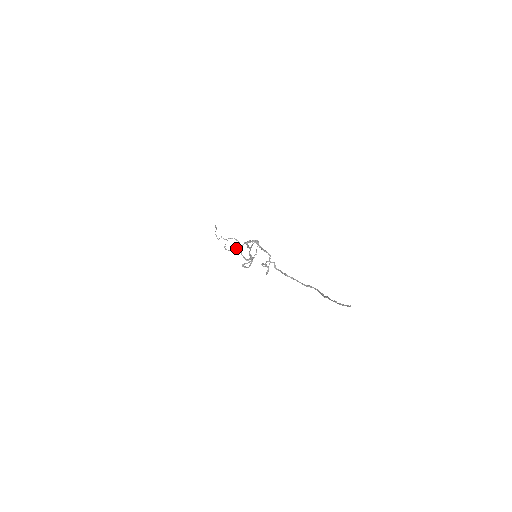
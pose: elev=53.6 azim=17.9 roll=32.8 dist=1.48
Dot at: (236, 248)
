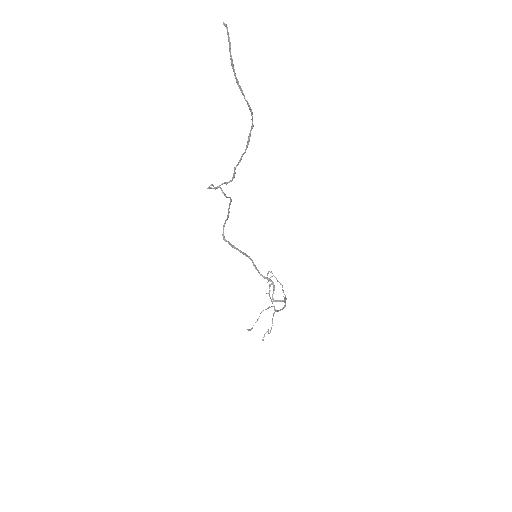
Dot at: (273, 316)
